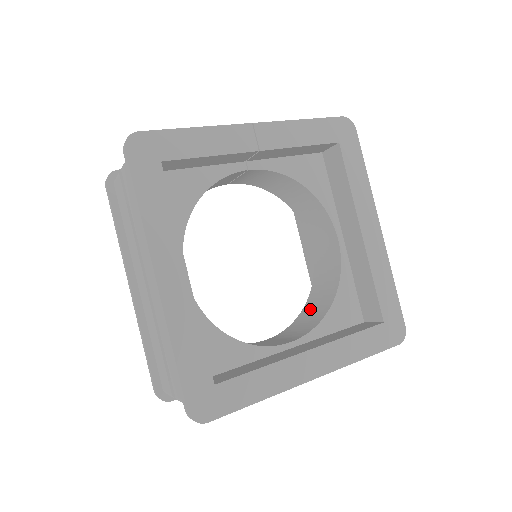
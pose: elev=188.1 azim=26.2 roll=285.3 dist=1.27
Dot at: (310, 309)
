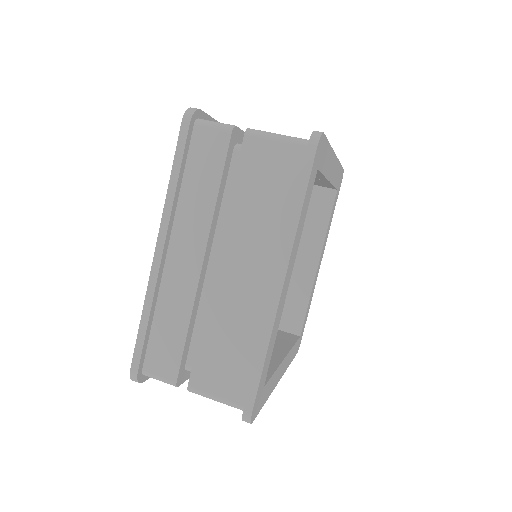
Dot at: occluded
